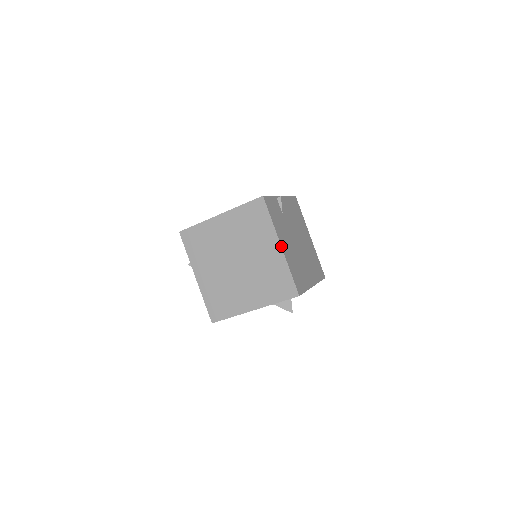
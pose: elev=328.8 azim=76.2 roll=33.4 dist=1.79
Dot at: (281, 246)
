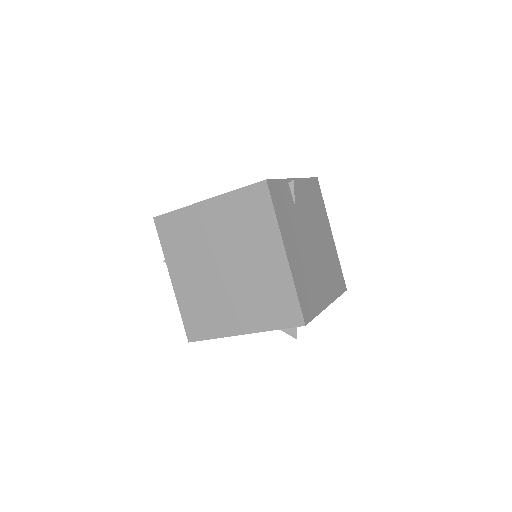
Dot at: (286, 253)
